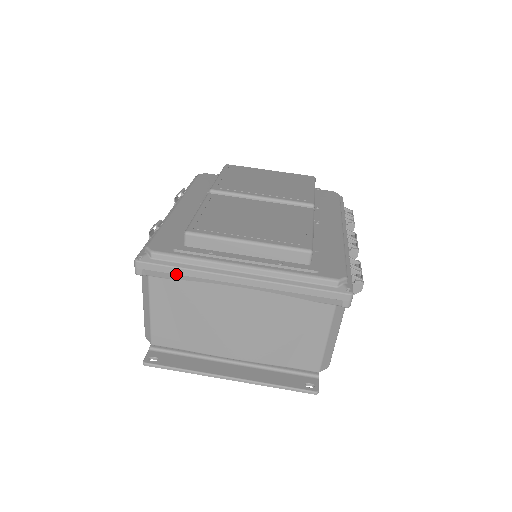
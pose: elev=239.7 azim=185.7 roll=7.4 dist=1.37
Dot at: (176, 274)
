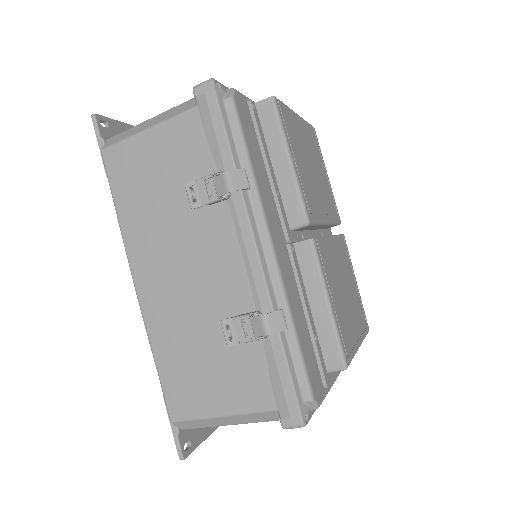
Dot at: occluded
